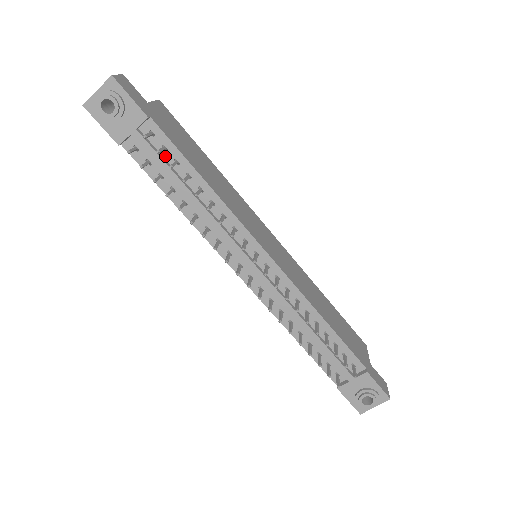
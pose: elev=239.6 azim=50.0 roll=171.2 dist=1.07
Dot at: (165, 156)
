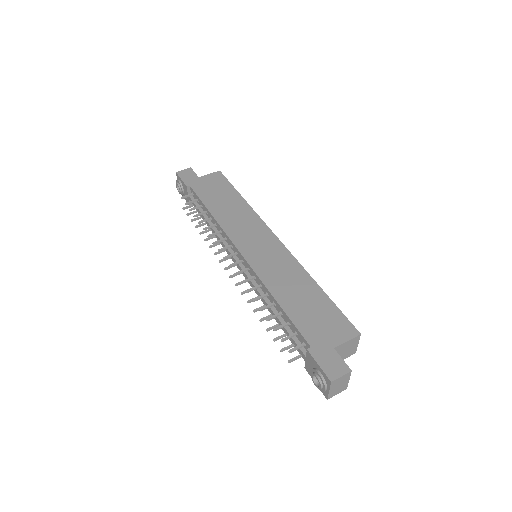
Dot at: (199, 204)
